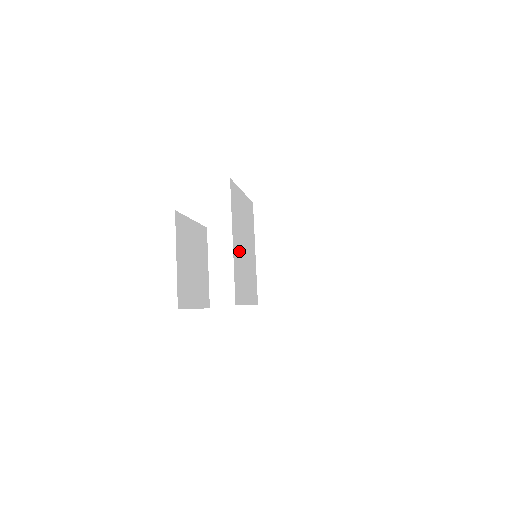
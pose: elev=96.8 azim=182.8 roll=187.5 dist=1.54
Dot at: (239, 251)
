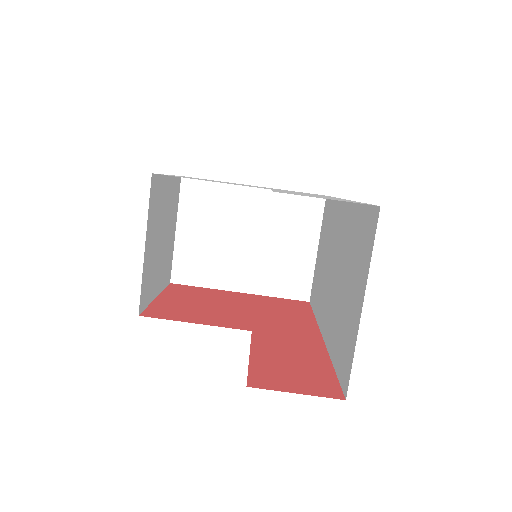
Dot at: occluded
